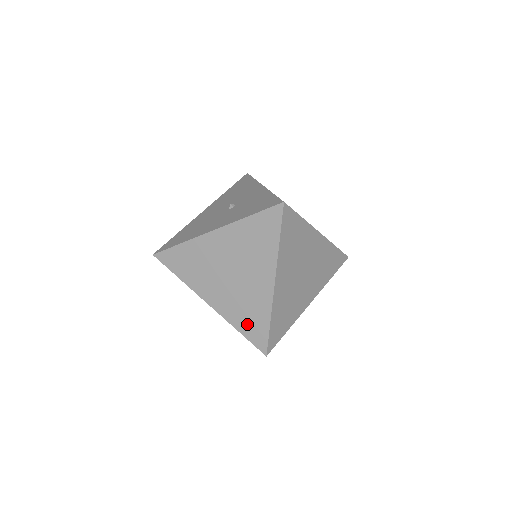
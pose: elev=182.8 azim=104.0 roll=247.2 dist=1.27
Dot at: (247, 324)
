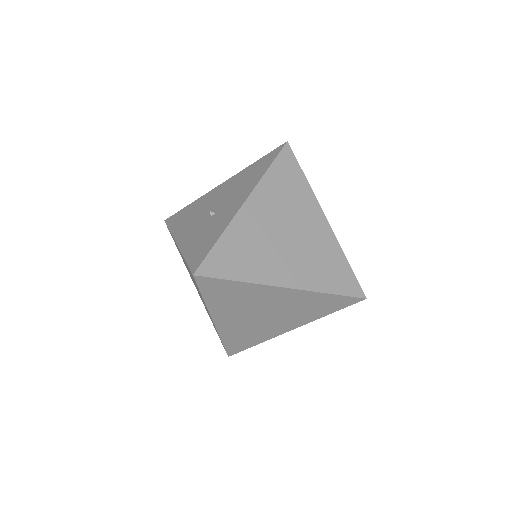
Dot at: occluded
